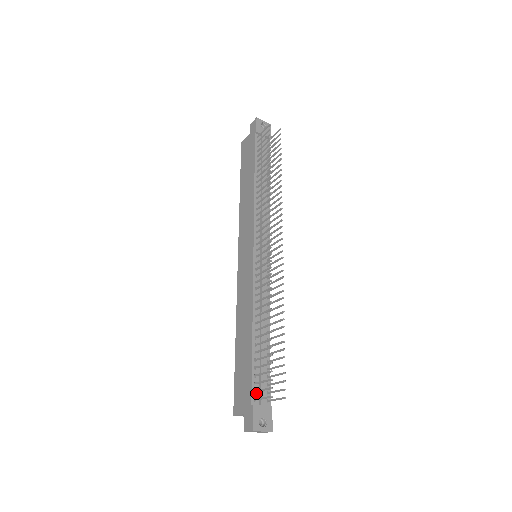
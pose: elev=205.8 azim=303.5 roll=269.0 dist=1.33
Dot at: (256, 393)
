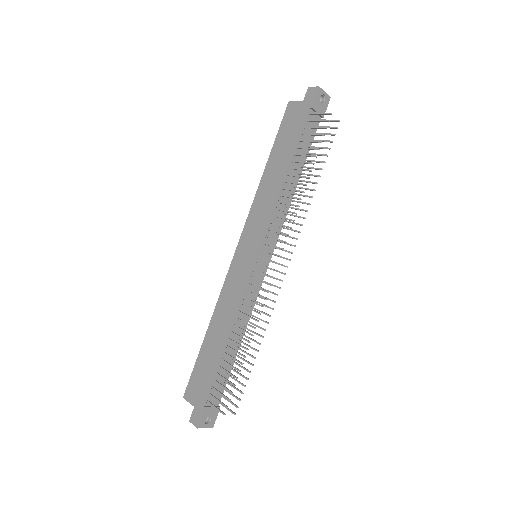
Dot at: (211, 395)
